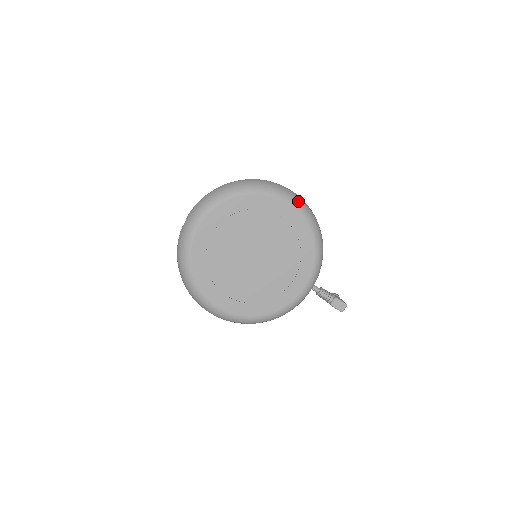
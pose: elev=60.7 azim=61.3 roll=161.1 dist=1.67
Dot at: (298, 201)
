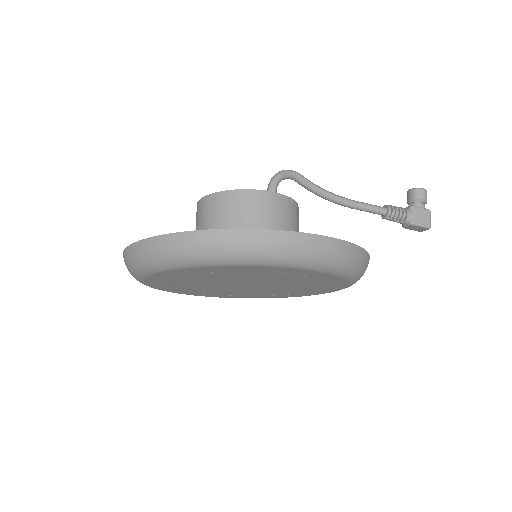
Dot at: (302, 257)
